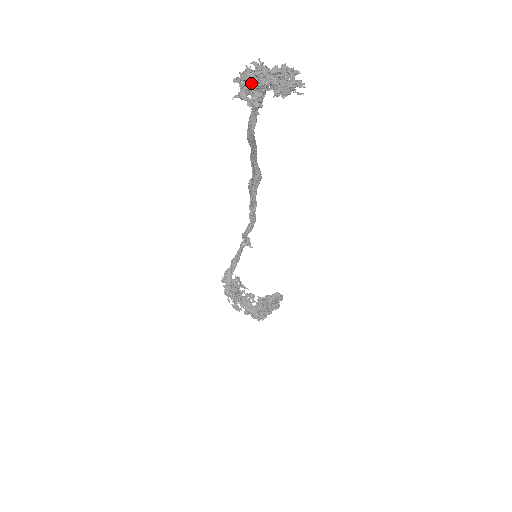
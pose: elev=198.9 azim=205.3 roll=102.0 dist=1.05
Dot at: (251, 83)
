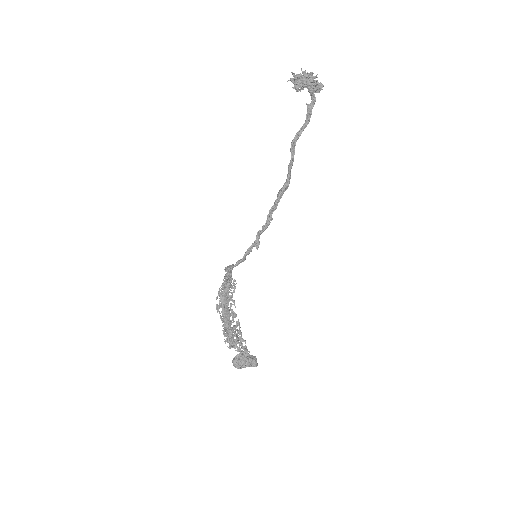
Dot at: (298, 75)
